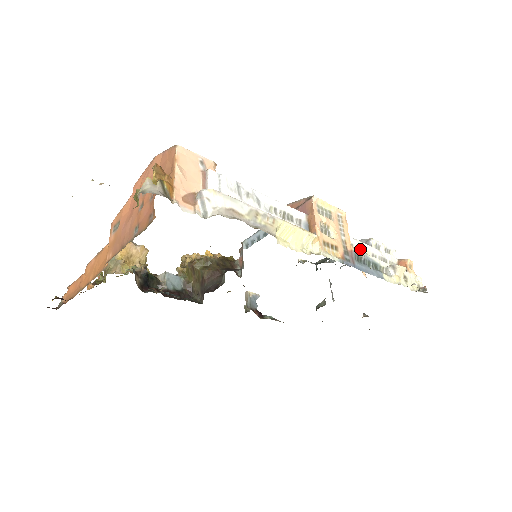
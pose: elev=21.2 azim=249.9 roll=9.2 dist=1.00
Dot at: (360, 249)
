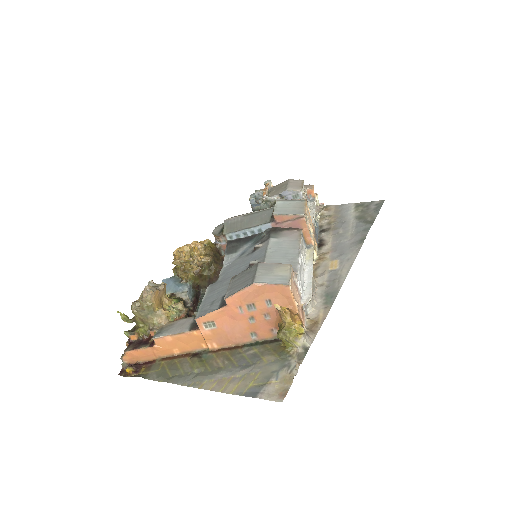
Dot at: occluded
